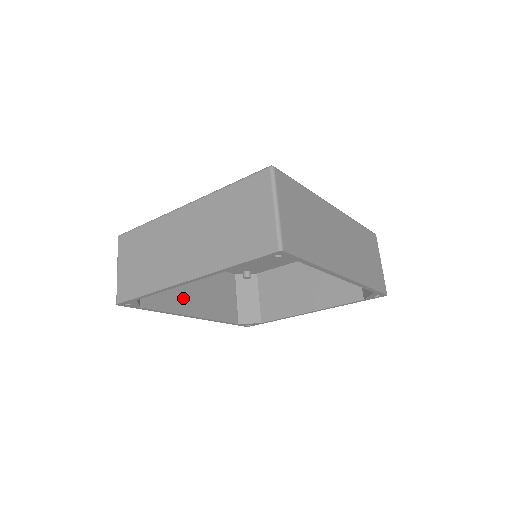
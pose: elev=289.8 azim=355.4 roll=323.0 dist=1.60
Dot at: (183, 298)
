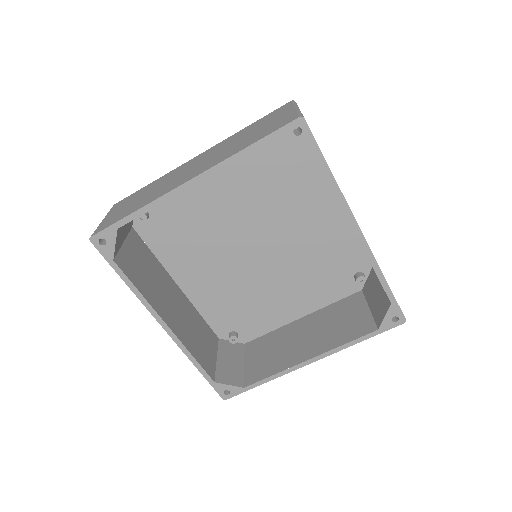
Dot at: (160, 300)
